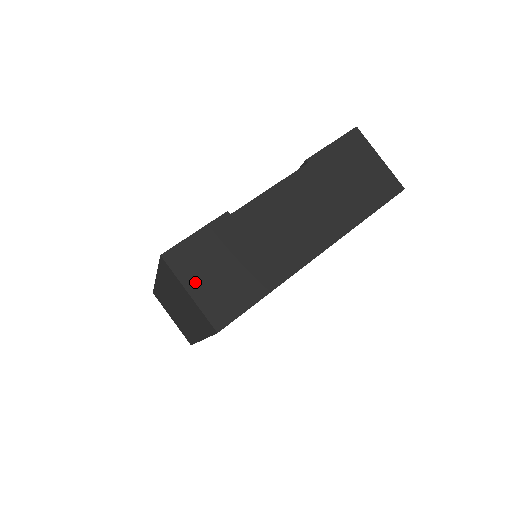
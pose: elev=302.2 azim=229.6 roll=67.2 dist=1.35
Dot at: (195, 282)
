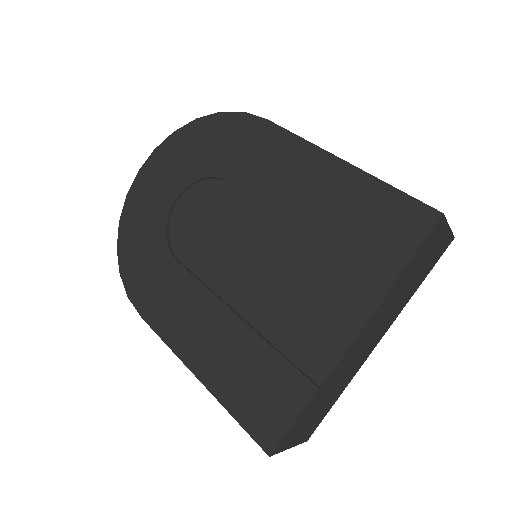
Dot at: (294, 441)
